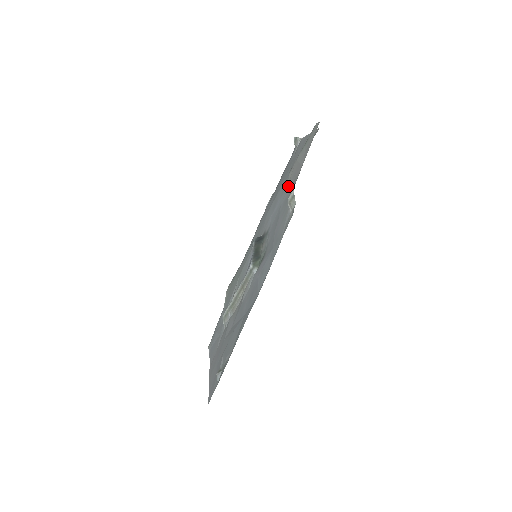
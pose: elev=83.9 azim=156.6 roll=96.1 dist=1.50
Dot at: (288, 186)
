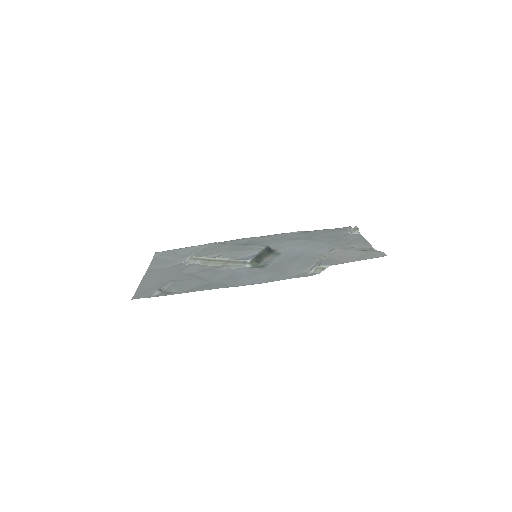
Dot at: (327, 256)
